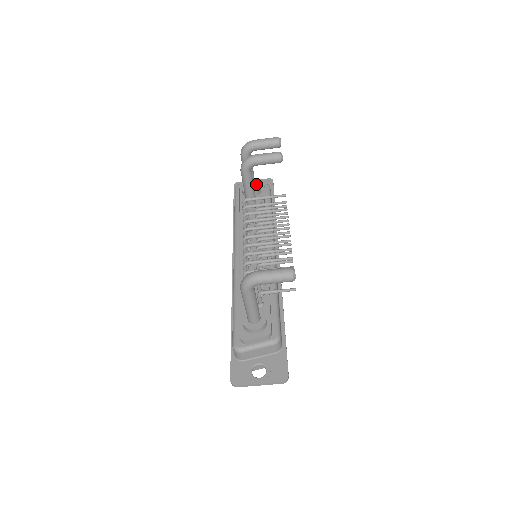
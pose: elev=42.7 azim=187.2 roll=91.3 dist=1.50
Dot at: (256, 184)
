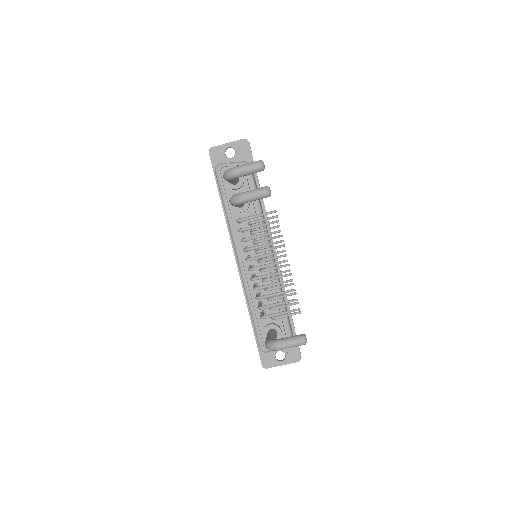
Dot at: occluded
